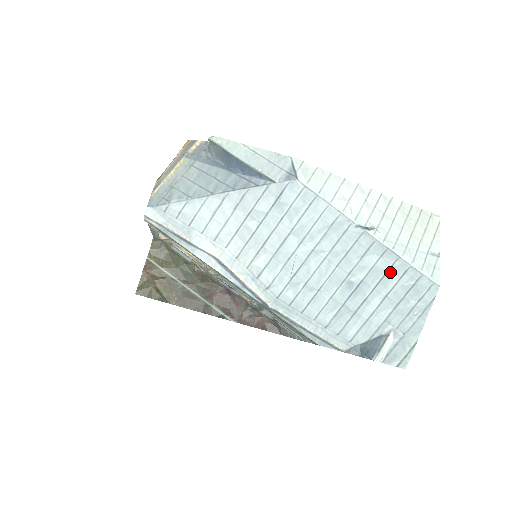
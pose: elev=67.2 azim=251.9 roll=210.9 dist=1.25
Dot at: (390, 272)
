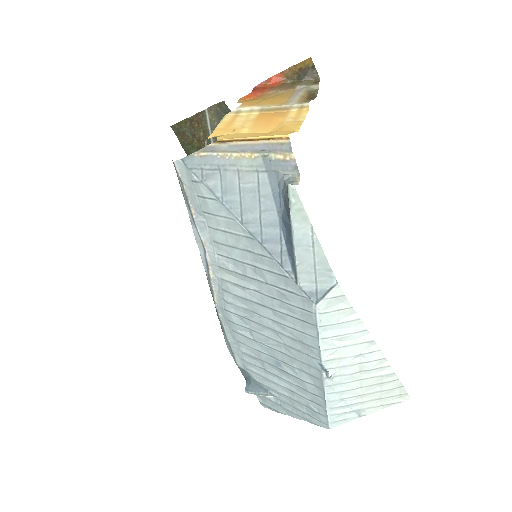
Dot at: (309, 393)
